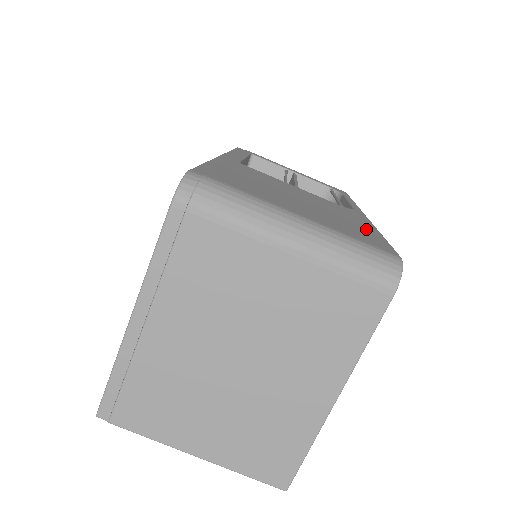
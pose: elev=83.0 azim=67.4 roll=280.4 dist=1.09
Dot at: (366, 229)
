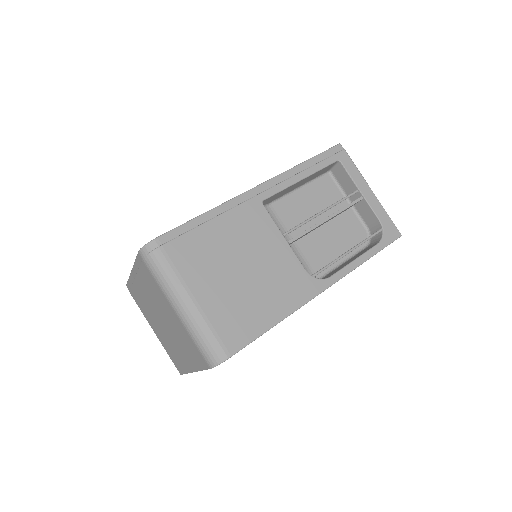
Dot at: (263, 317)
